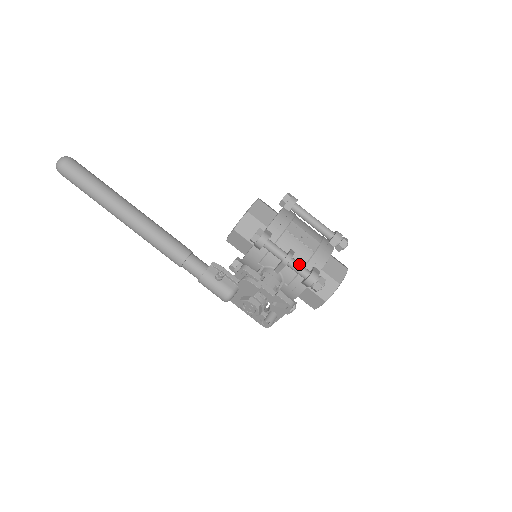
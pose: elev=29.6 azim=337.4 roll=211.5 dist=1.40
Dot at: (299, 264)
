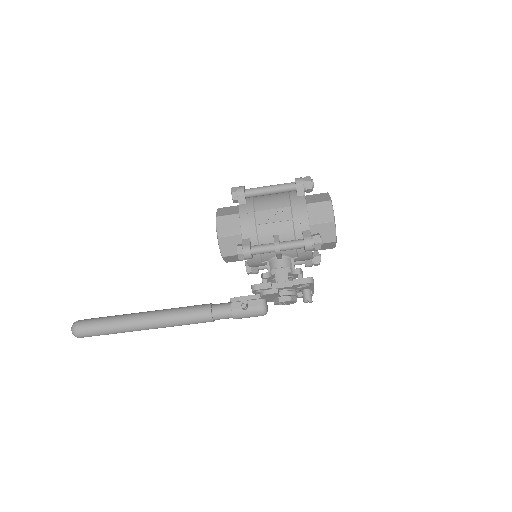
Dot at: (289, 243)
